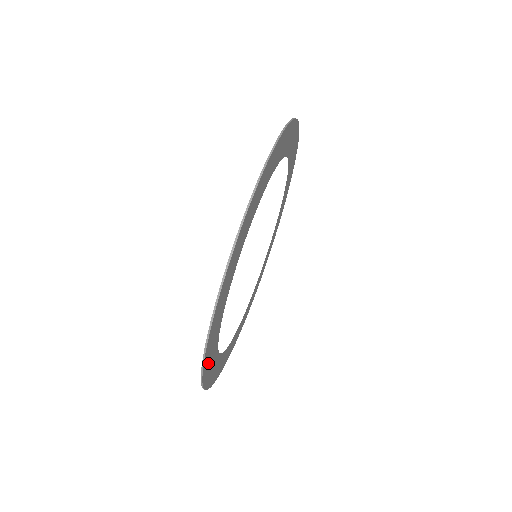
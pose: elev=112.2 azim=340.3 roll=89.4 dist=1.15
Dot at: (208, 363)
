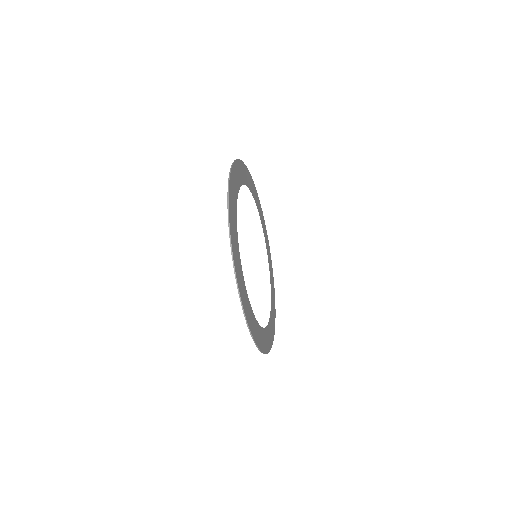
Dot at: (239, 279)
